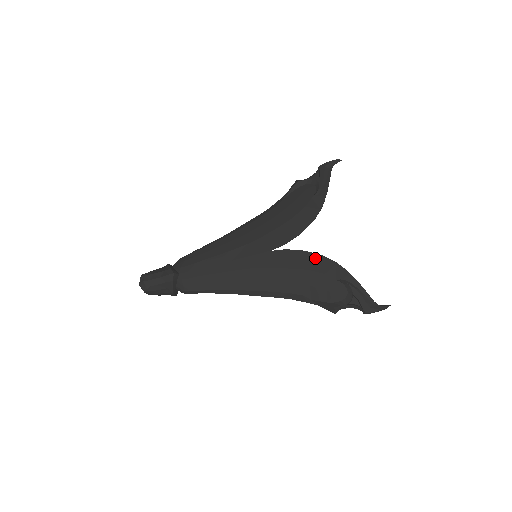
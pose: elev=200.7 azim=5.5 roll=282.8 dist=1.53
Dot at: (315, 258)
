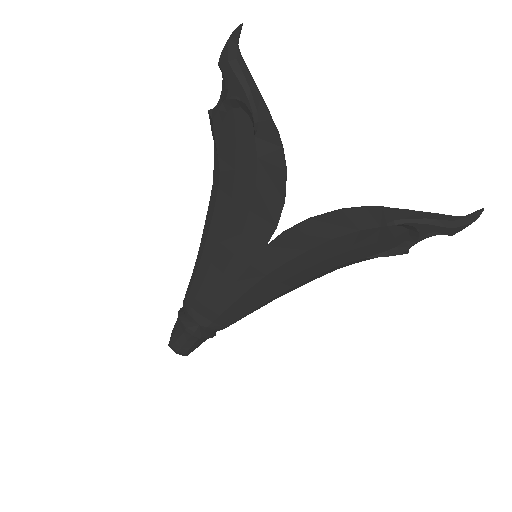
Dot at: (331, 220)
